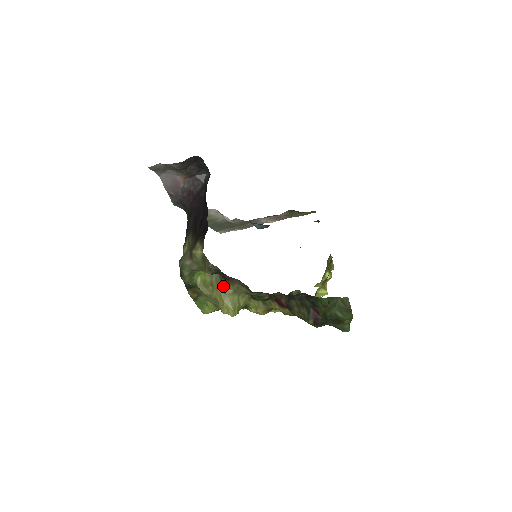
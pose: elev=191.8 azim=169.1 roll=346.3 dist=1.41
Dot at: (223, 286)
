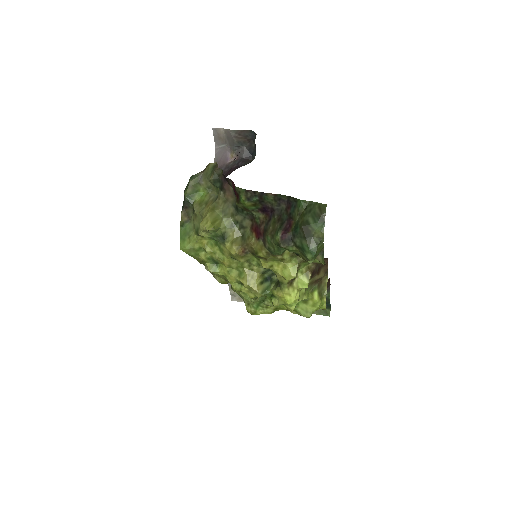
Dot at: (216, 203)
